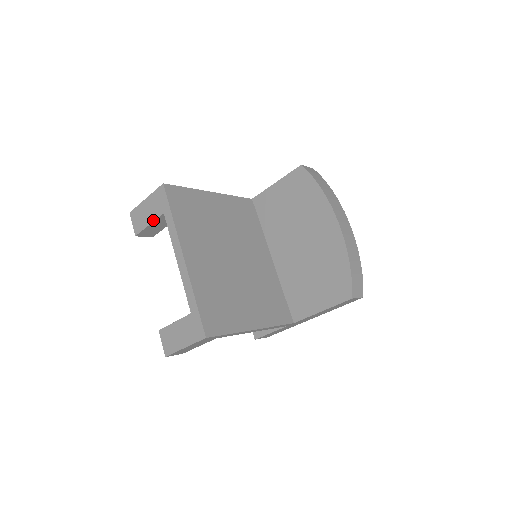
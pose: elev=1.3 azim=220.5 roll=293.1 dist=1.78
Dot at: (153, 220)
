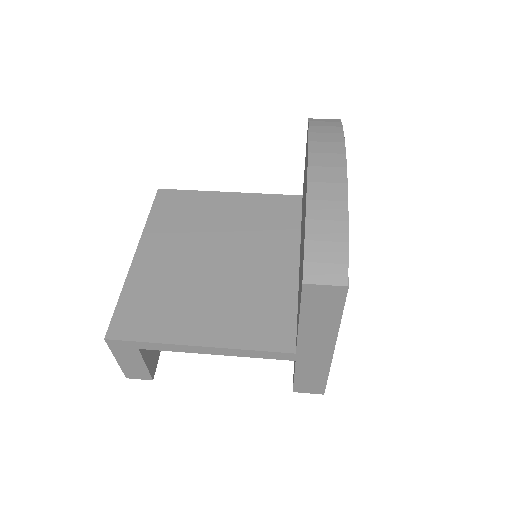
Dot at: occluded
